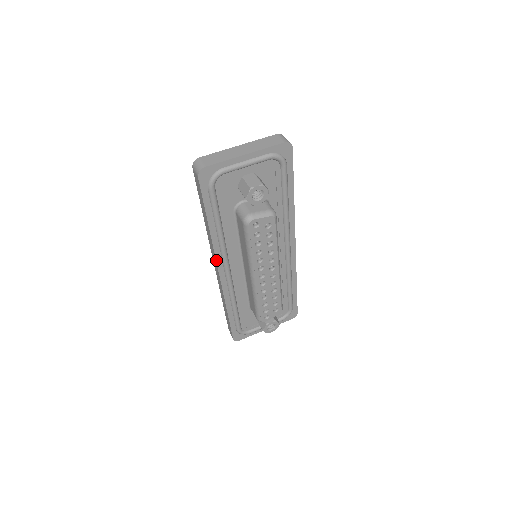
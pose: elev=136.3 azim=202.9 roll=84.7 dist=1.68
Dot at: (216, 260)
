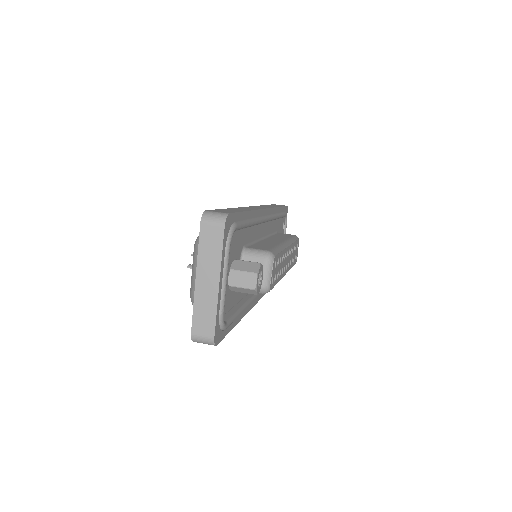
Dot at: (251, 308)
